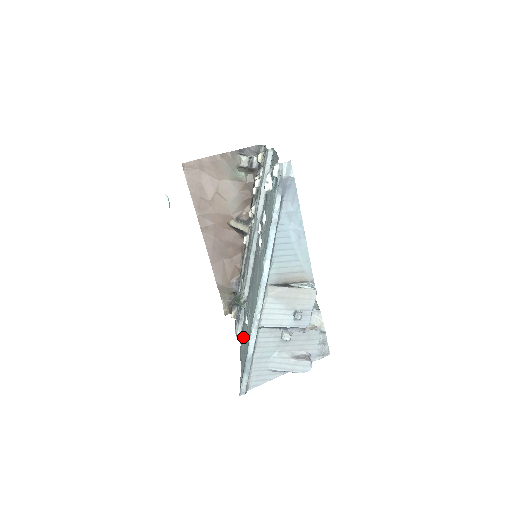
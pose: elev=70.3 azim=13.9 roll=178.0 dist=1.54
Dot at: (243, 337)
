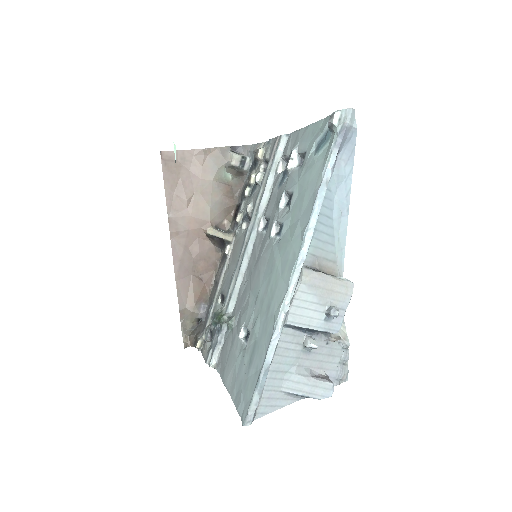
Dot at: (233, 357)
